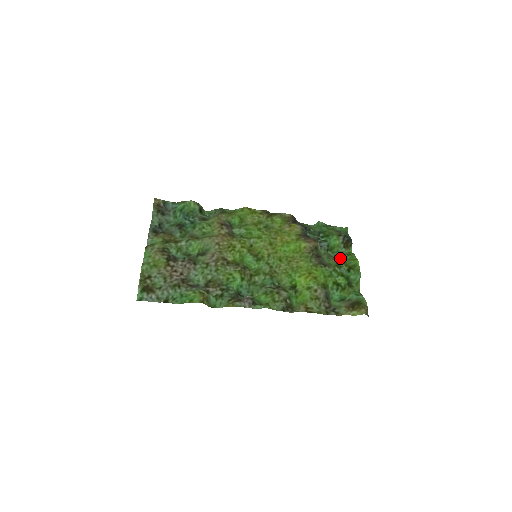
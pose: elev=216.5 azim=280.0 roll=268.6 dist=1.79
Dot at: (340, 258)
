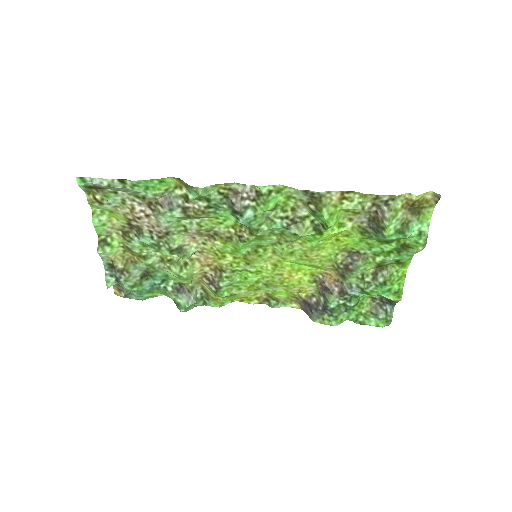
Dot at: (383, 283)
